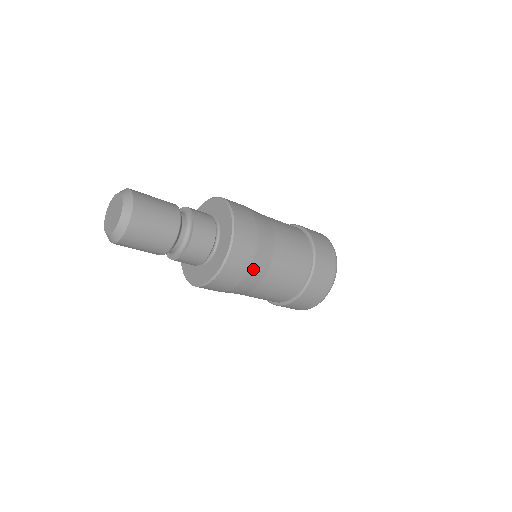
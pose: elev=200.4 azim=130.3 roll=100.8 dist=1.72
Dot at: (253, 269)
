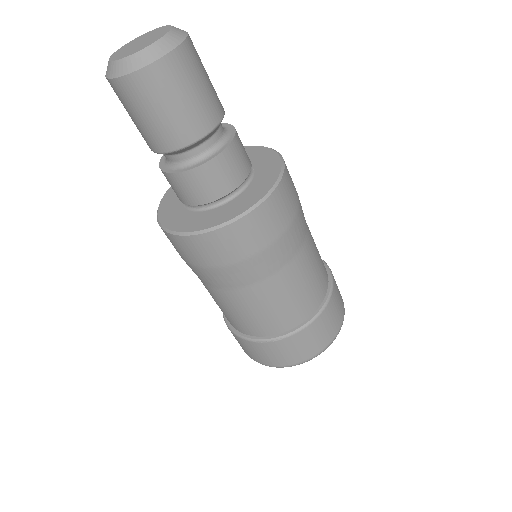
Dot at: (257, 260)
